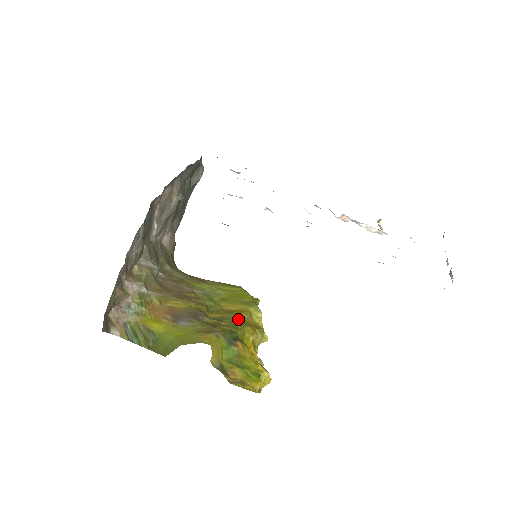
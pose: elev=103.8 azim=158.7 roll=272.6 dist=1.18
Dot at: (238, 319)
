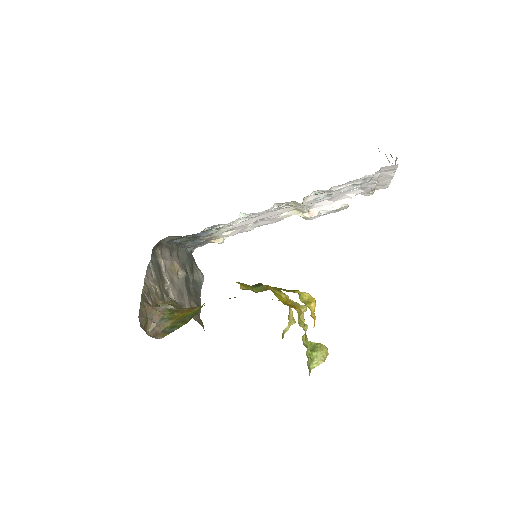
Dot at: occluded
